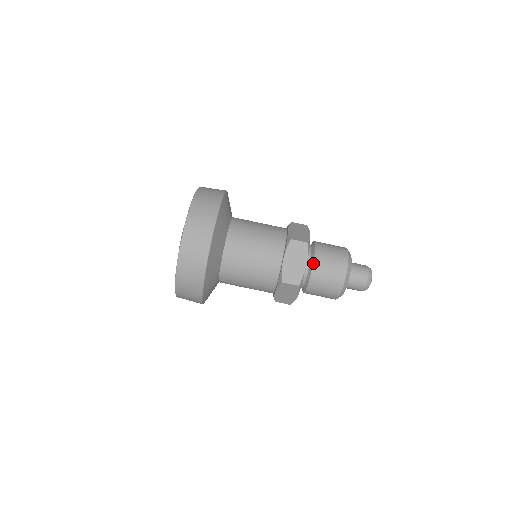
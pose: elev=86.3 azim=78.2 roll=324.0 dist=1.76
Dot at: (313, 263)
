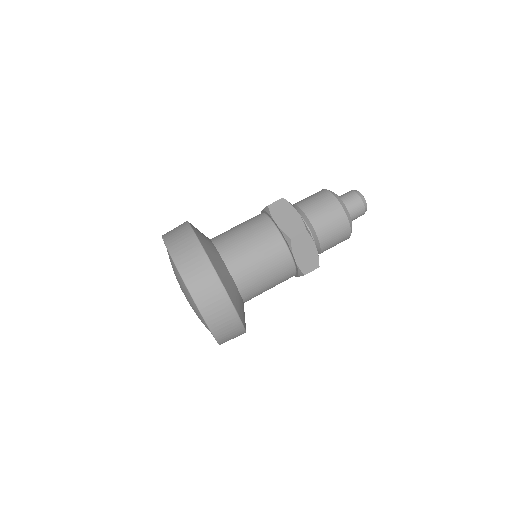
Dot at: (303, 211)
